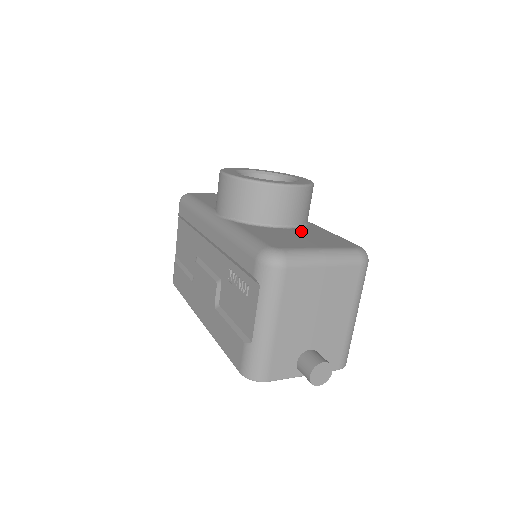
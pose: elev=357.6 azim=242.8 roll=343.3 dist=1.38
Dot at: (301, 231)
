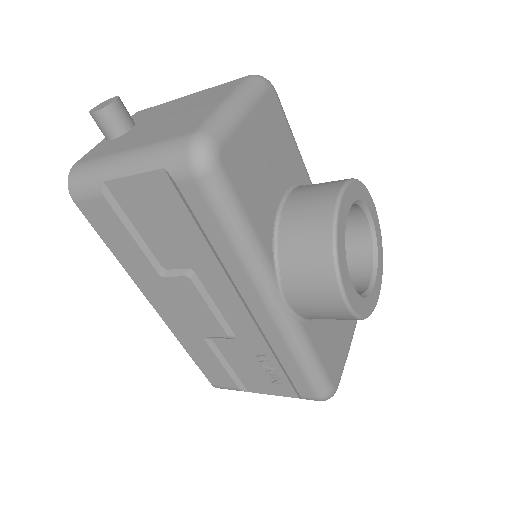
Dot at: occluded
